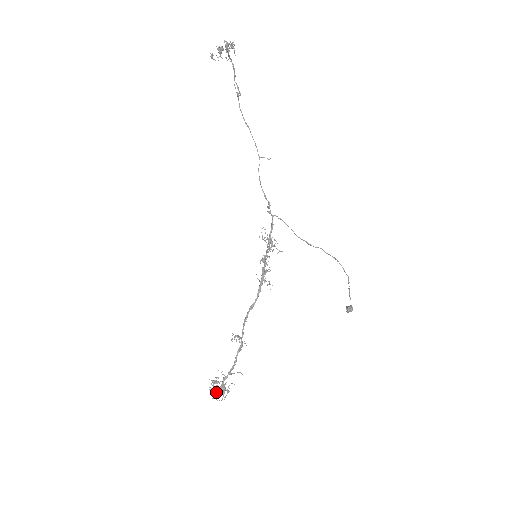
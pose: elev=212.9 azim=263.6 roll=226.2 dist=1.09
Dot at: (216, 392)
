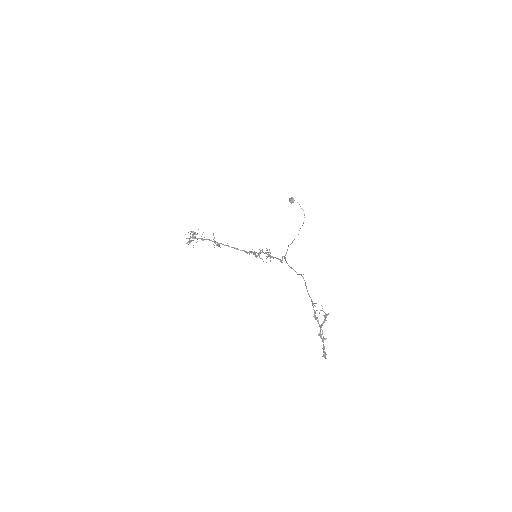
Dot at: occluded
